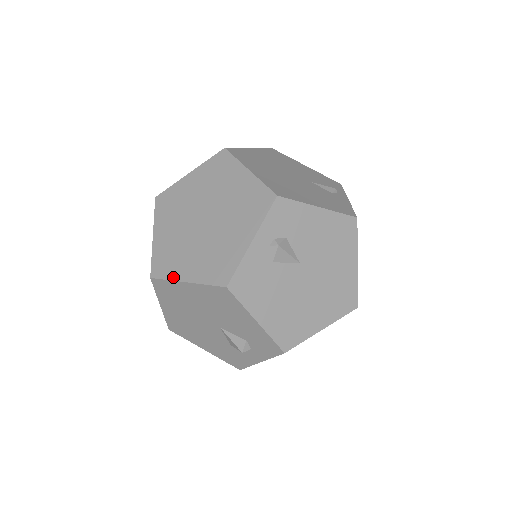
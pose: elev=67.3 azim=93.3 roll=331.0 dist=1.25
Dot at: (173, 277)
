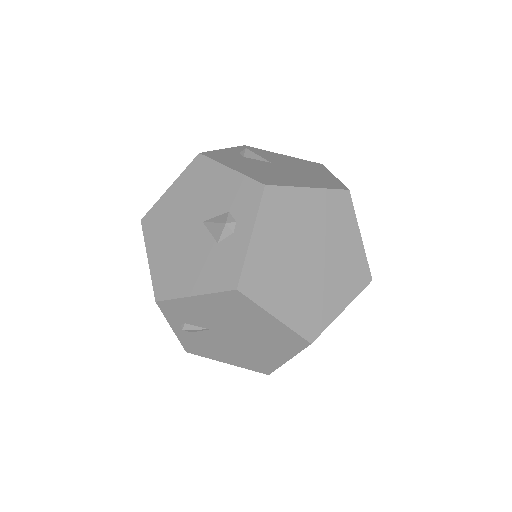
Dot at: (160, 200)
